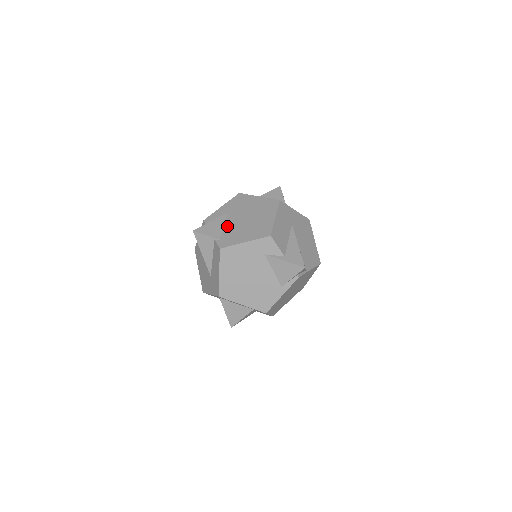
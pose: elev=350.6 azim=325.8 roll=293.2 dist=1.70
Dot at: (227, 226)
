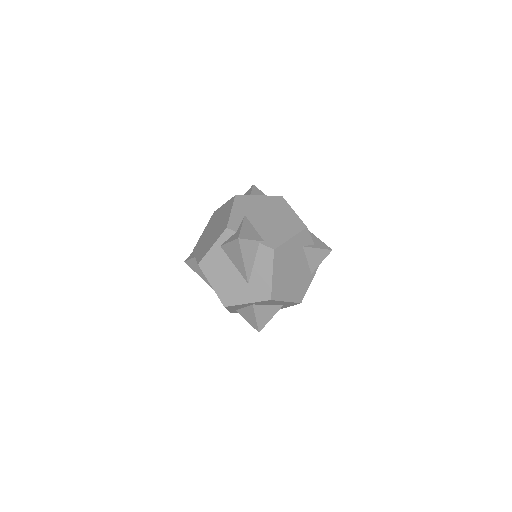
Dot at: (258, 228)
